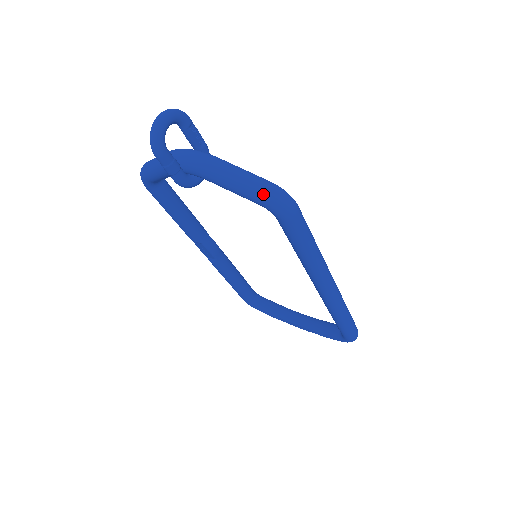
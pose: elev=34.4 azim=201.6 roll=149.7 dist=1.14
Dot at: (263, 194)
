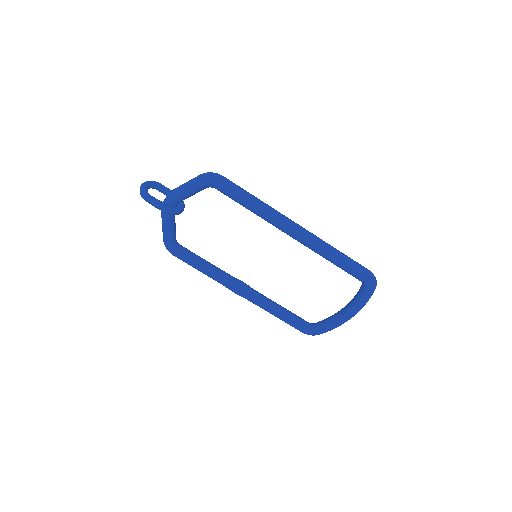
Dot at: (199, 178)
